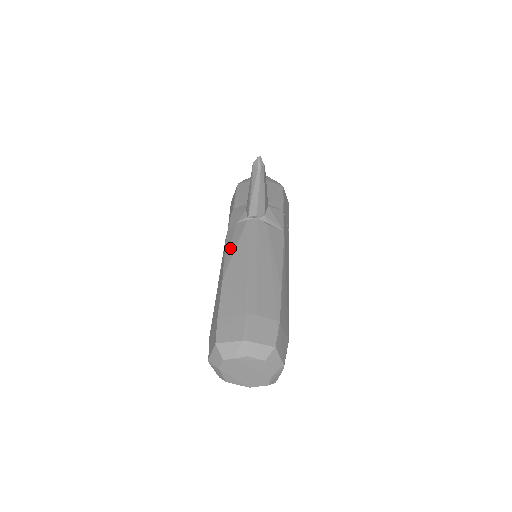
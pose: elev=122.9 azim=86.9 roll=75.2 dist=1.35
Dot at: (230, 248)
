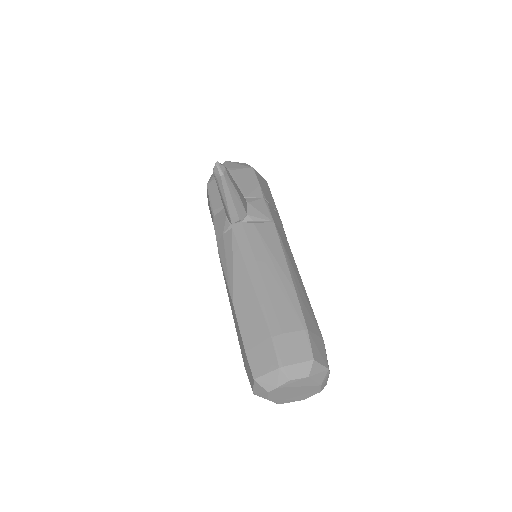
Dot at: (227, 266)
